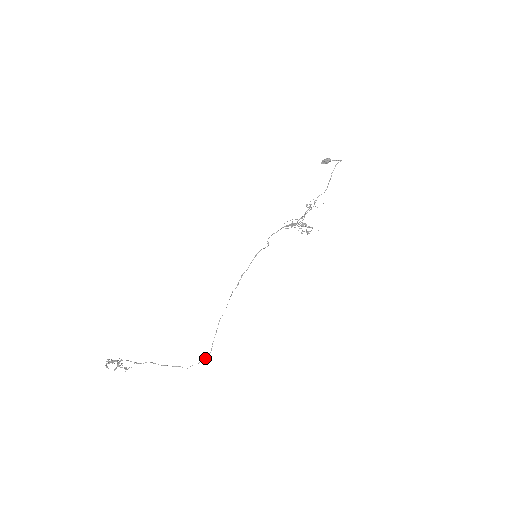
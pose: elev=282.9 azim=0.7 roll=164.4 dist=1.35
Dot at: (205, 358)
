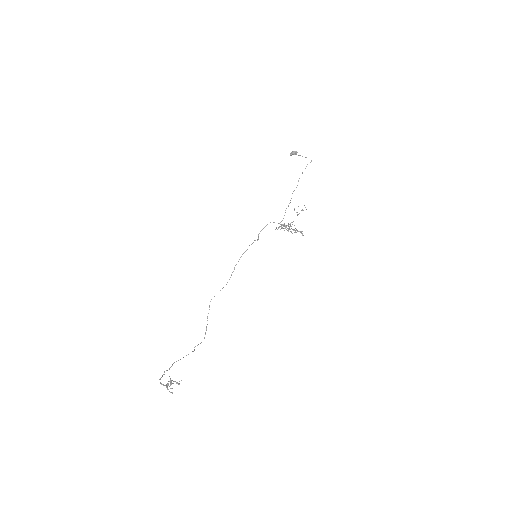
Dot at: occluded
